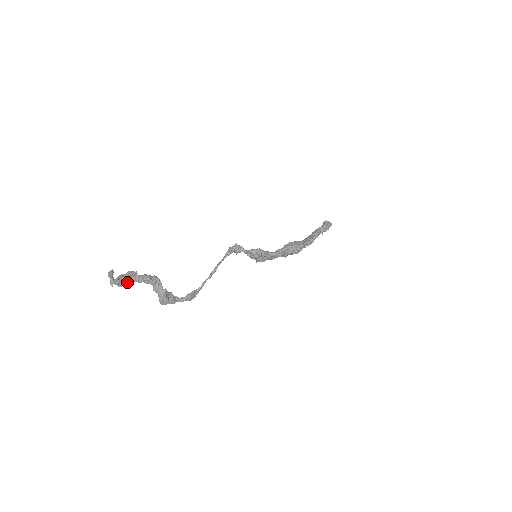
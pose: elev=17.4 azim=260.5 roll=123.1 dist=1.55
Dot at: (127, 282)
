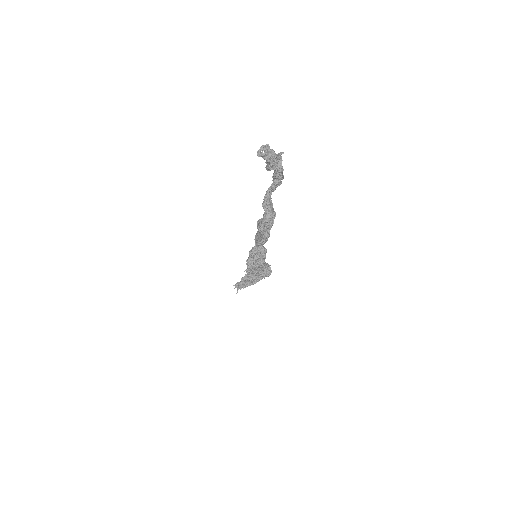
Dot at: (276, 167)
